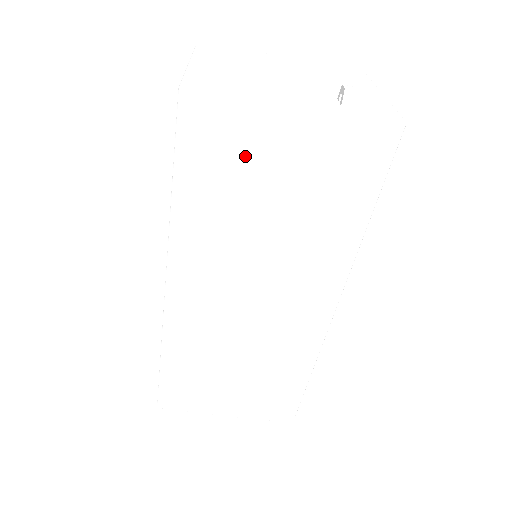
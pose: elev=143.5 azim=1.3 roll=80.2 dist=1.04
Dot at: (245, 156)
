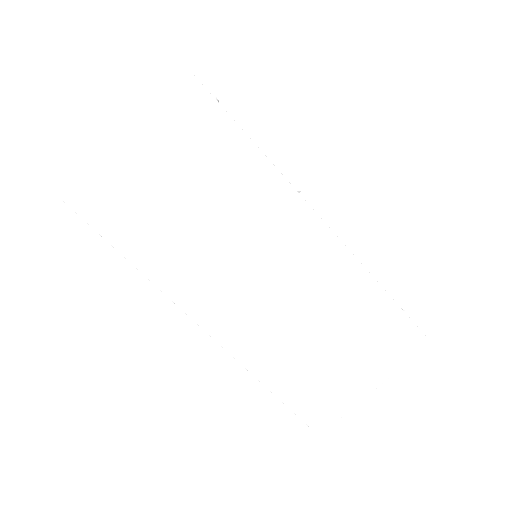
Dot at: (136, 193)
